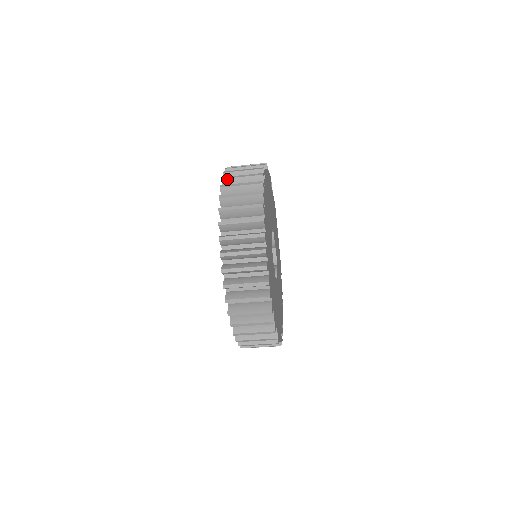
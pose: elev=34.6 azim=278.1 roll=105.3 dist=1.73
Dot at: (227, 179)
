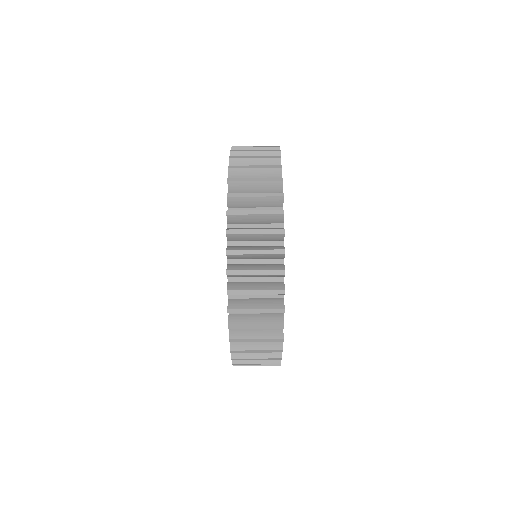
Dot at: (237, 148)
